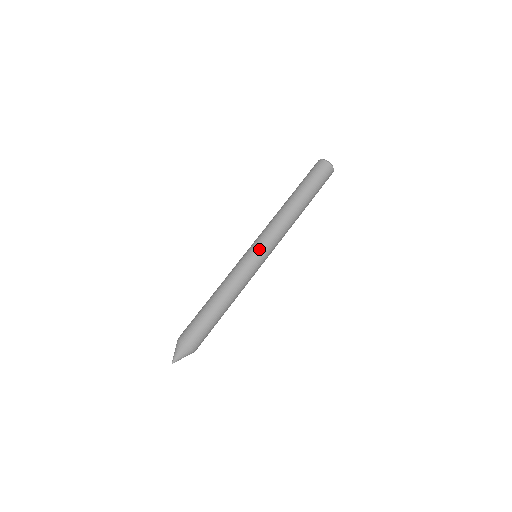
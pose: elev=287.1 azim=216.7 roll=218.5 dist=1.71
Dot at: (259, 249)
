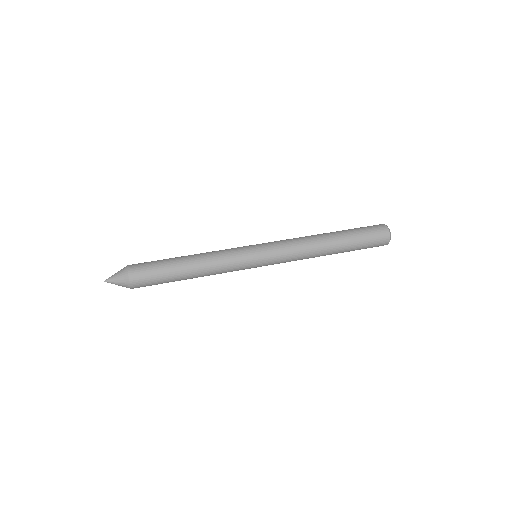
Dot at: (262, 249)
